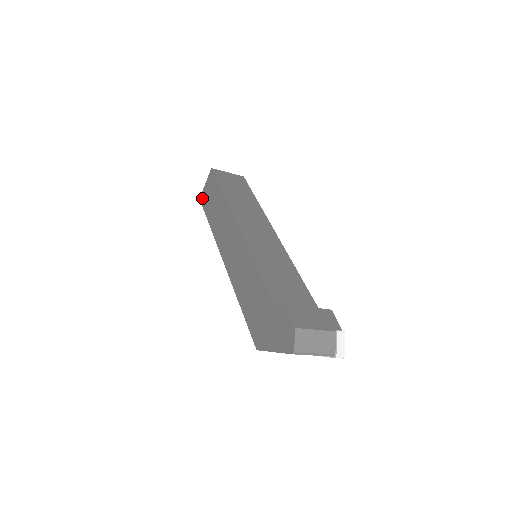
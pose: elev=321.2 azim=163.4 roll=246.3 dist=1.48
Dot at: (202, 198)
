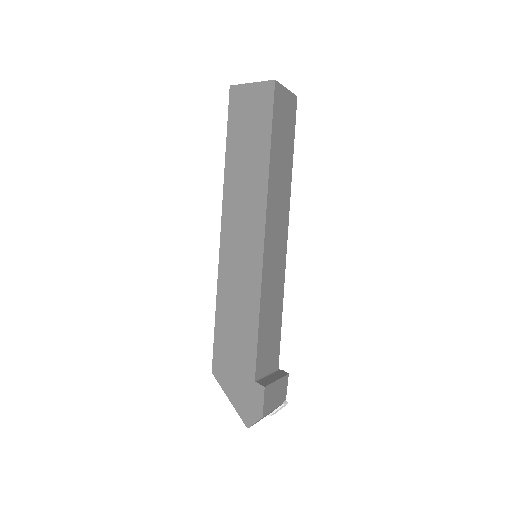
Dot at: (235, 95)
